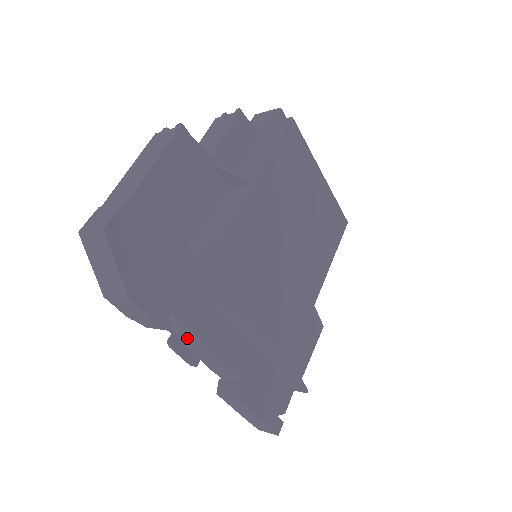
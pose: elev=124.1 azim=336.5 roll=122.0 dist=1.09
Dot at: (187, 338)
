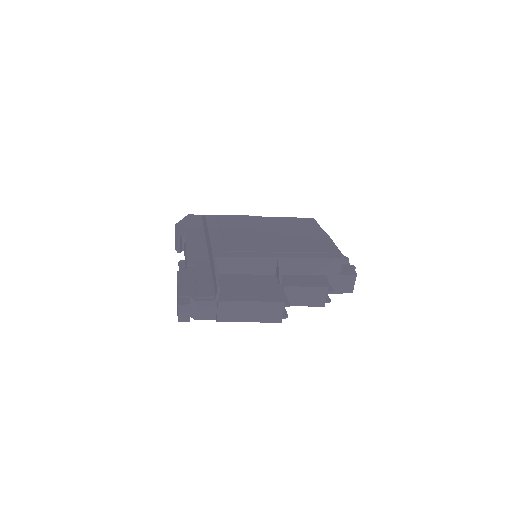
Dot at: (185, 254)
